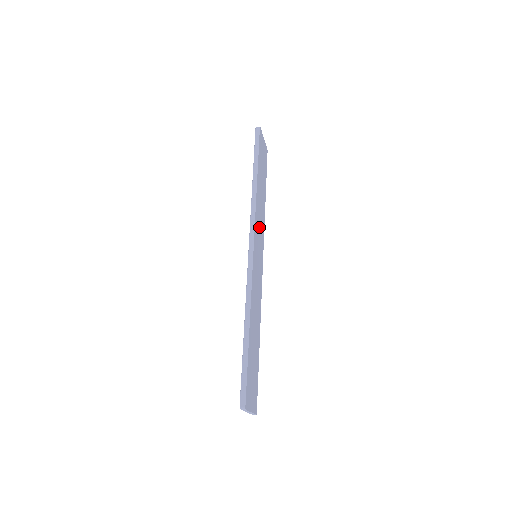
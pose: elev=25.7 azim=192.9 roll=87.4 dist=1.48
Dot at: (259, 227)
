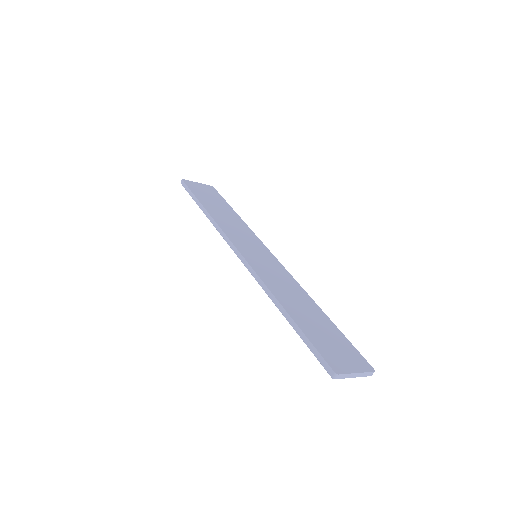
Dot at: (240, 236)
